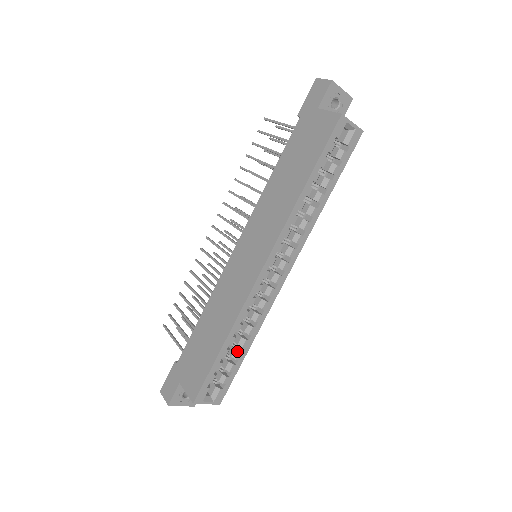
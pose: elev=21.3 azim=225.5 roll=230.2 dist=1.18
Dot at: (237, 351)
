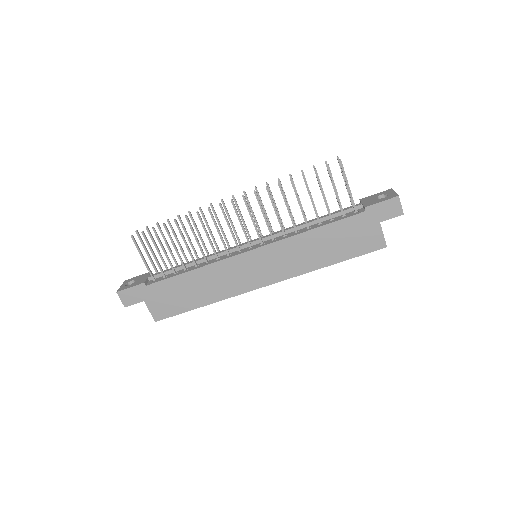
Dot at: occluded
